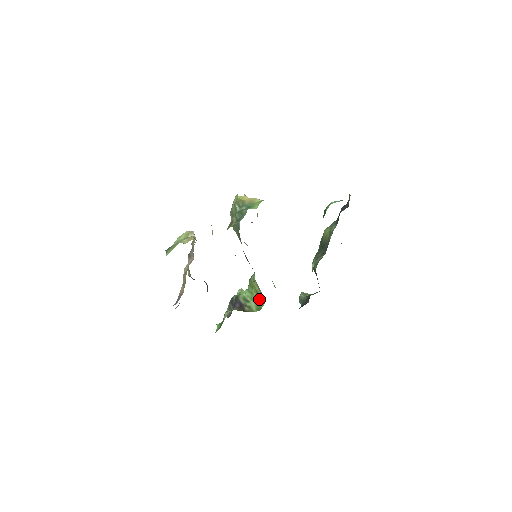
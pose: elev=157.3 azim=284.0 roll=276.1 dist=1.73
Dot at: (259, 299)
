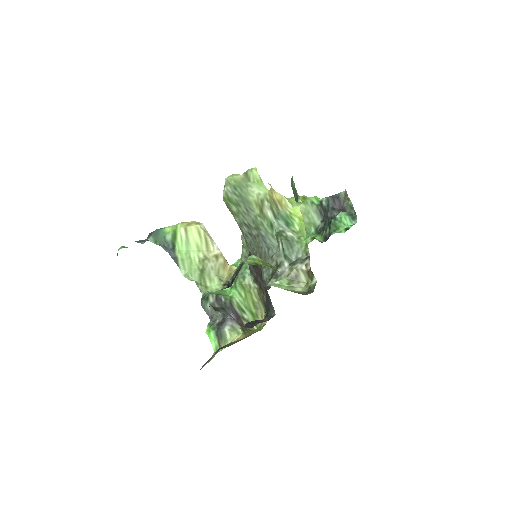
Dot at: (256, 311)
